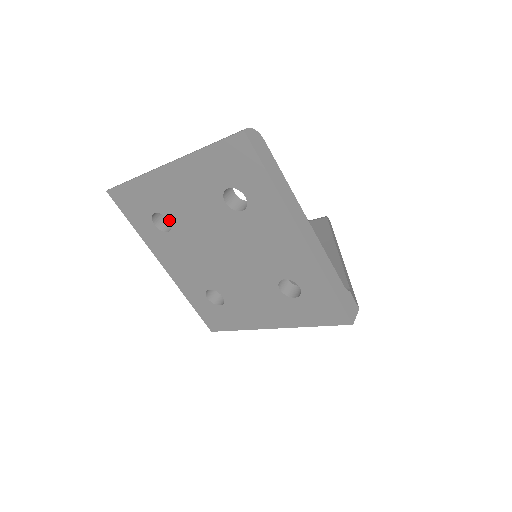
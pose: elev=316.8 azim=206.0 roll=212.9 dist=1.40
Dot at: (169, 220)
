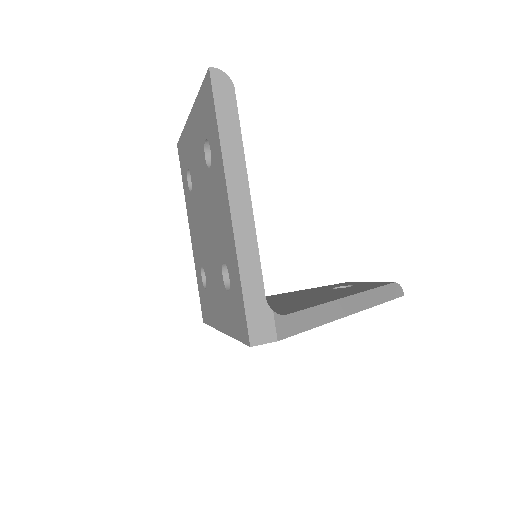
Dot at: (191, 177)
